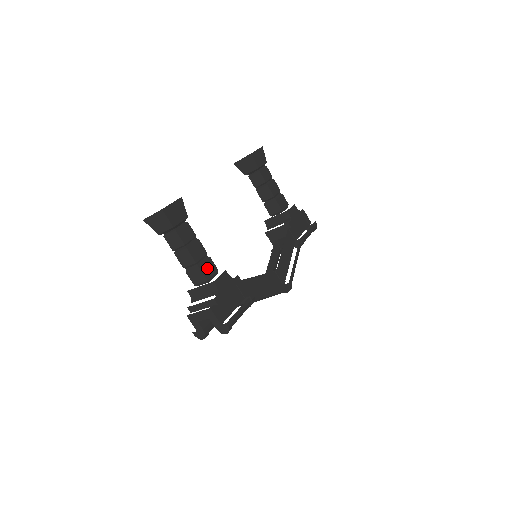
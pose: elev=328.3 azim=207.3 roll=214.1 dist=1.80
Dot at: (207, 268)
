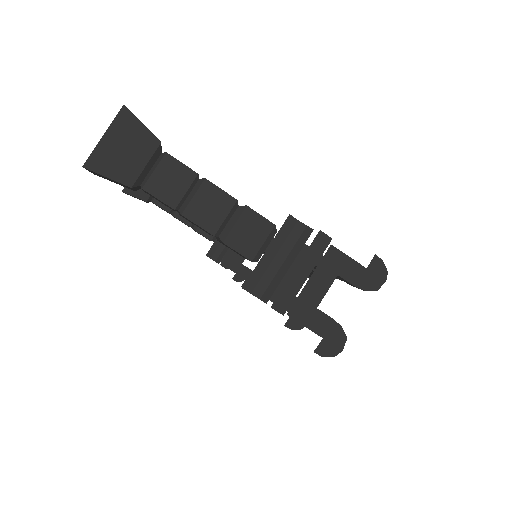
Dot at: occluded
